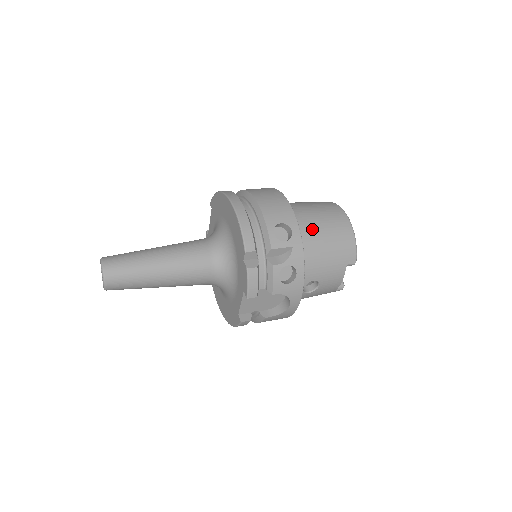
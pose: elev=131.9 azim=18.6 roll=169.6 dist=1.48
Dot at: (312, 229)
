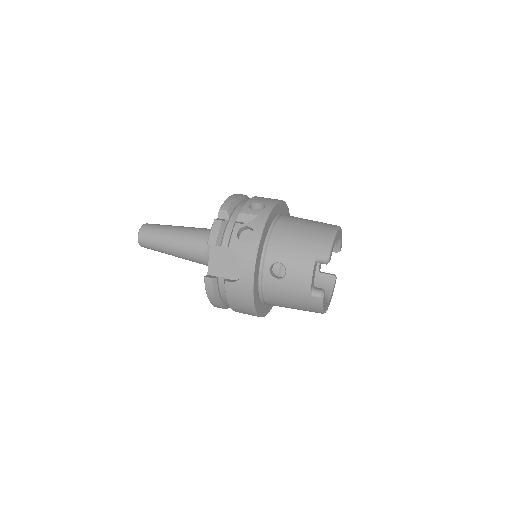
Dot at: (293, 222)
